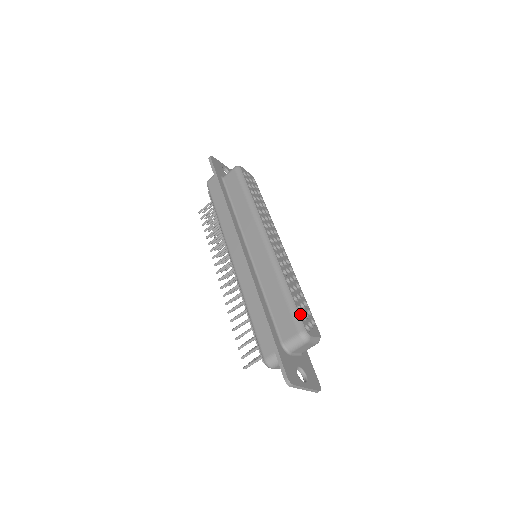
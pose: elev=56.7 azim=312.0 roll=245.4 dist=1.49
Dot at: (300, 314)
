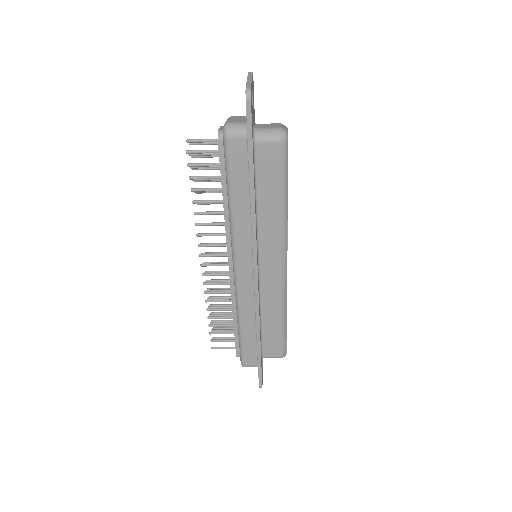
Dot at: occluded
